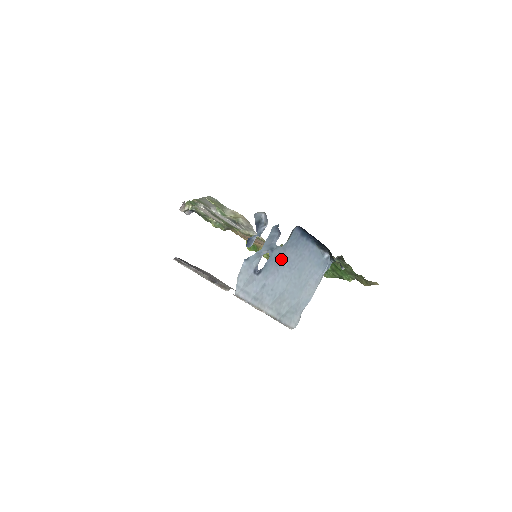
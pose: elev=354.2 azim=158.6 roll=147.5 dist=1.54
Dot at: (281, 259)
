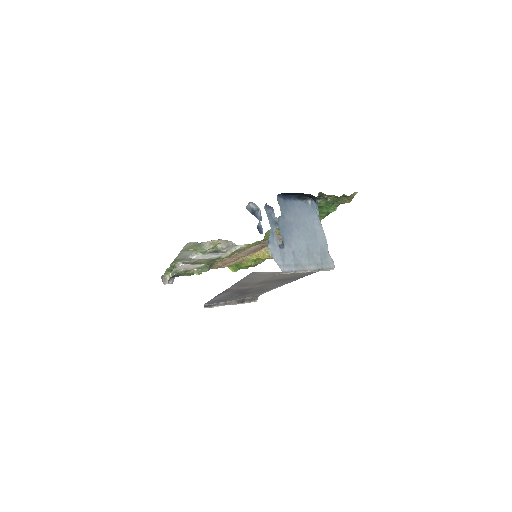
Dot at: (287, 226)
